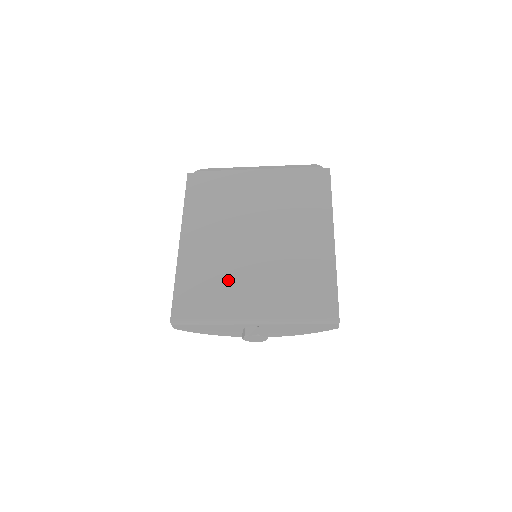
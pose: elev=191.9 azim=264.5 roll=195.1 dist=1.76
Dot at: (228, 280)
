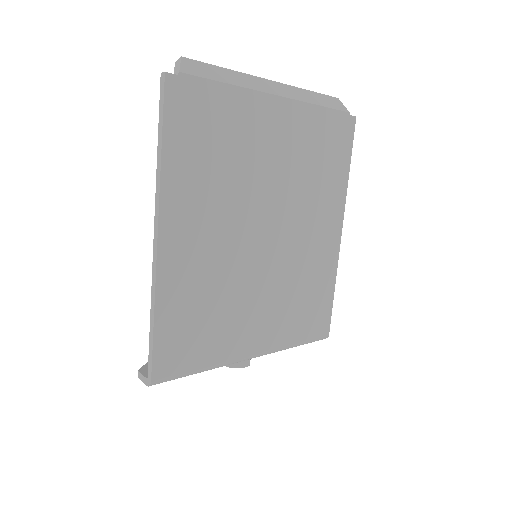
Dot at: (229, 306)
